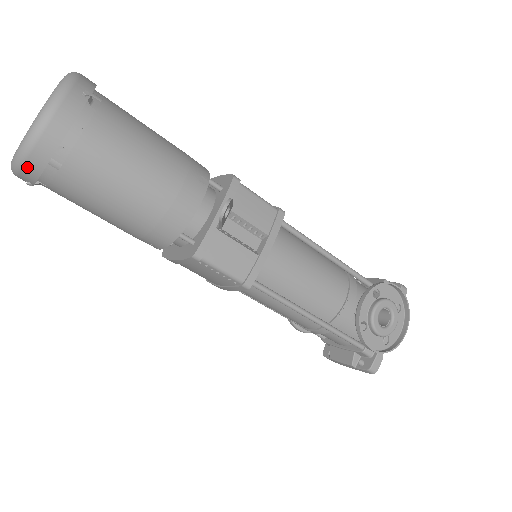
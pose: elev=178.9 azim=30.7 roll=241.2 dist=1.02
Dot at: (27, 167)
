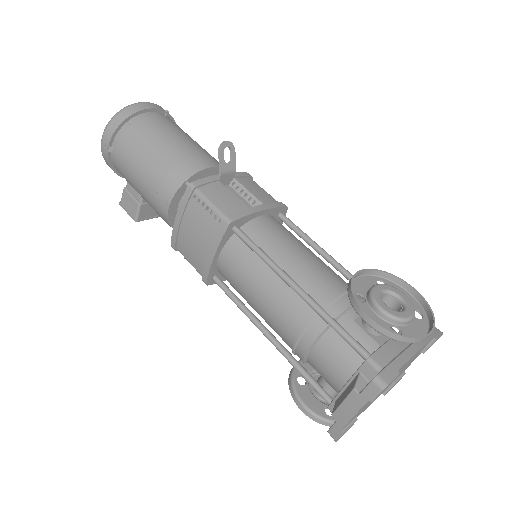
Dot at: (111, 125)
